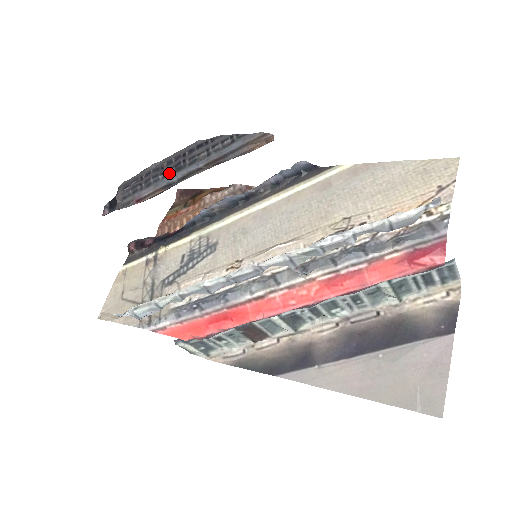
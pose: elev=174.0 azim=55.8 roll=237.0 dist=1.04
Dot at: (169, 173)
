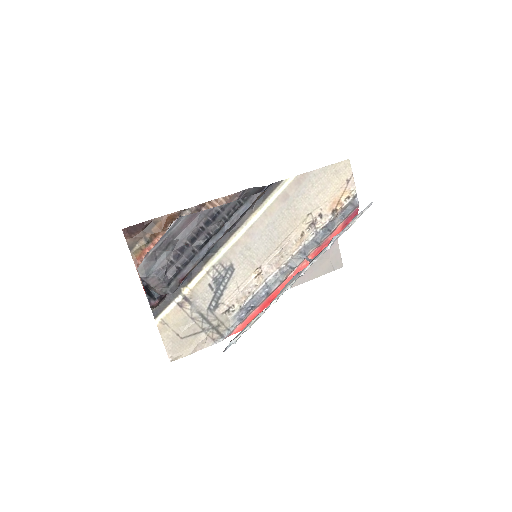
Dot at: (200, 248)
